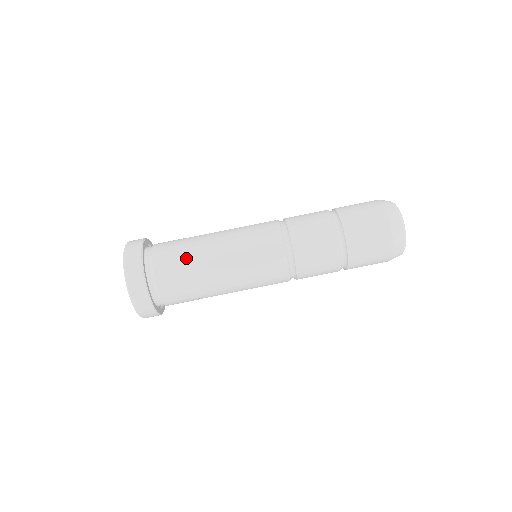
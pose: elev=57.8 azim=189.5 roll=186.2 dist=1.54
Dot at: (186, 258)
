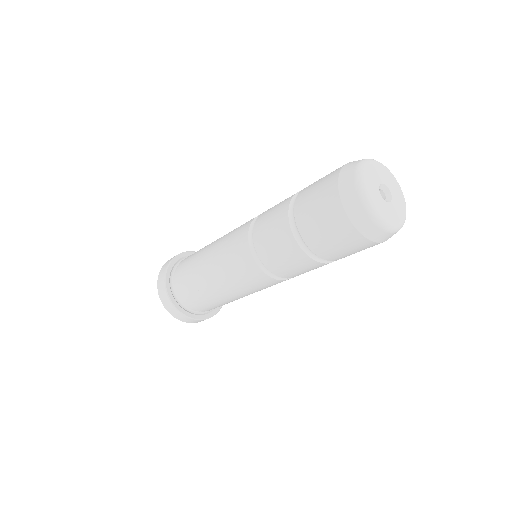
Dot at: (199, 293)
